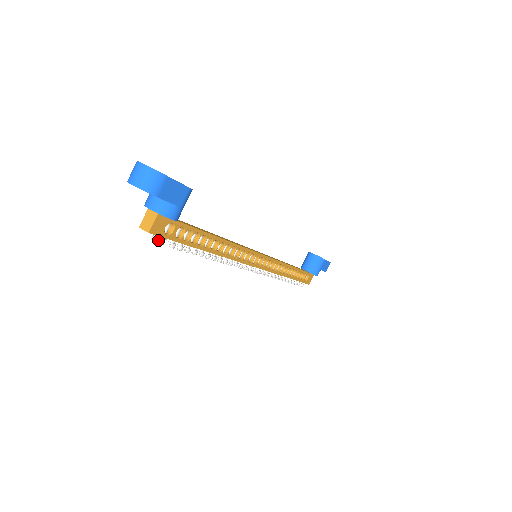
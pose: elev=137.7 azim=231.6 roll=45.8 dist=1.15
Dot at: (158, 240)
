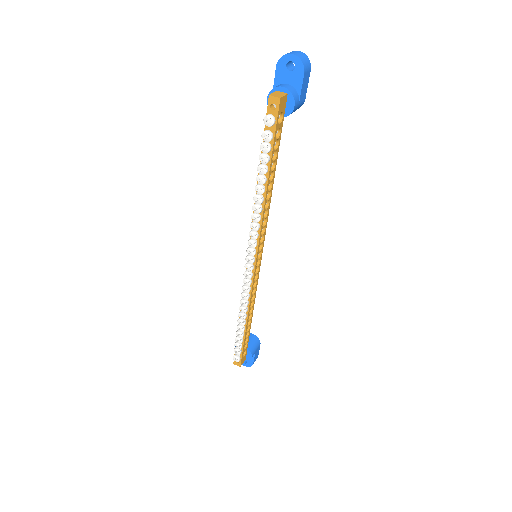
Dot at: (274, 117)
